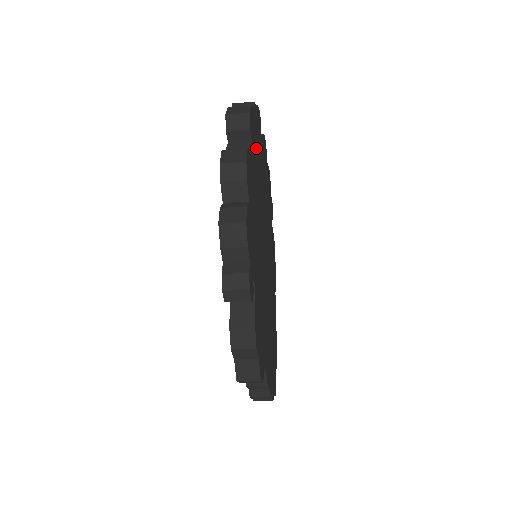
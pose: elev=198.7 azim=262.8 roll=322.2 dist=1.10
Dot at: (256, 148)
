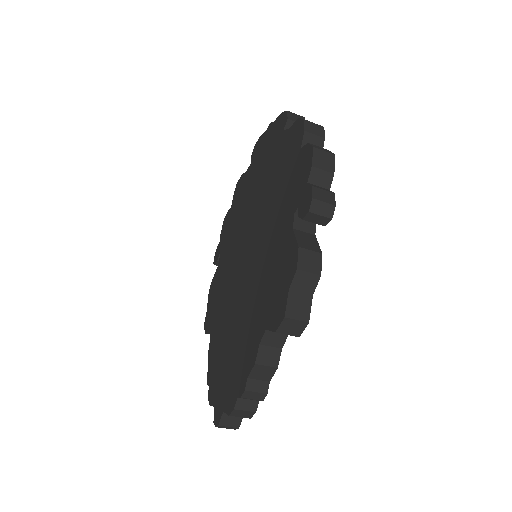
Dot at: occluded
